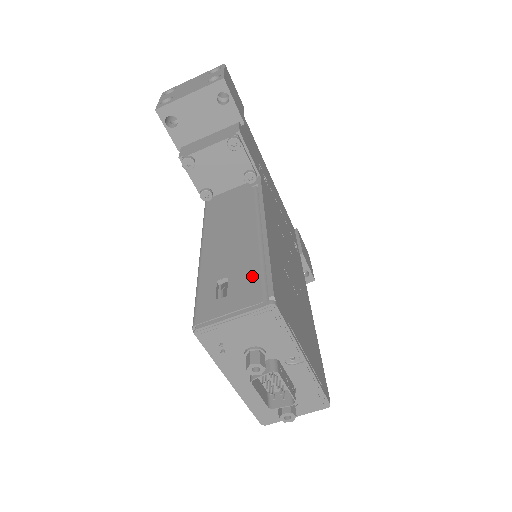
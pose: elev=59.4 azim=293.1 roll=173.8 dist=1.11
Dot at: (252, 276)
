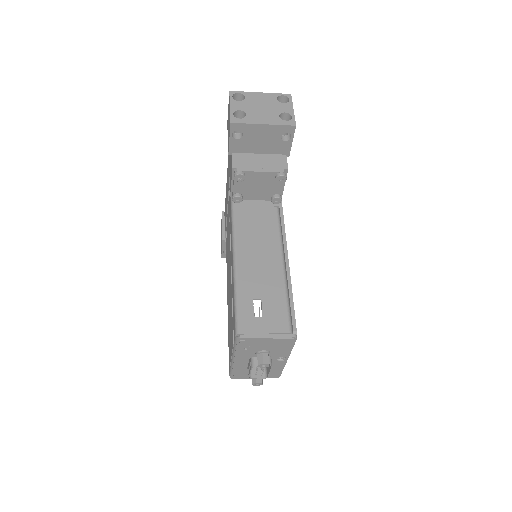
Dot at: (280, 306)
